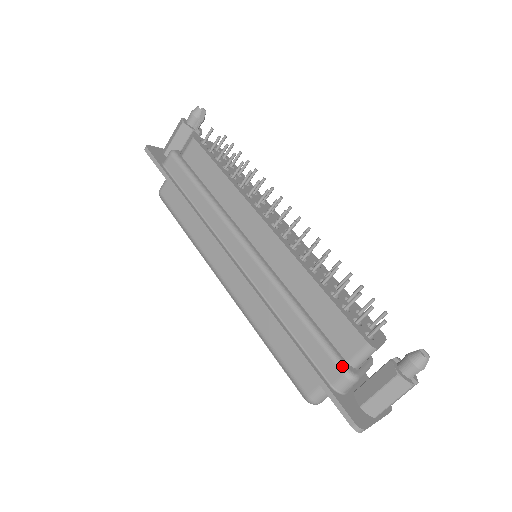
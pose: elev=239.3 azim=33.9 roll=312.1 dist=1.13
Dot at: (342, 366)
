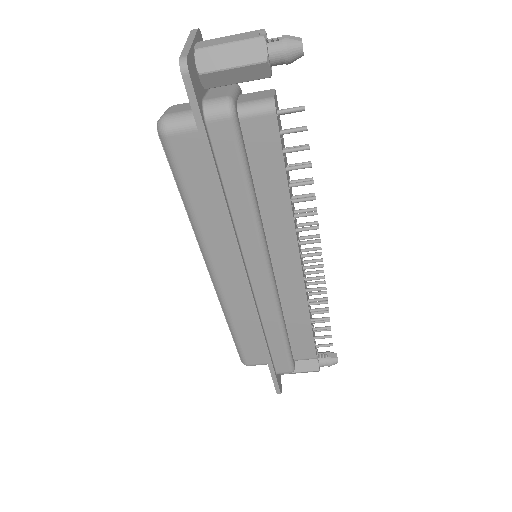
Dot at: (293, 368)
